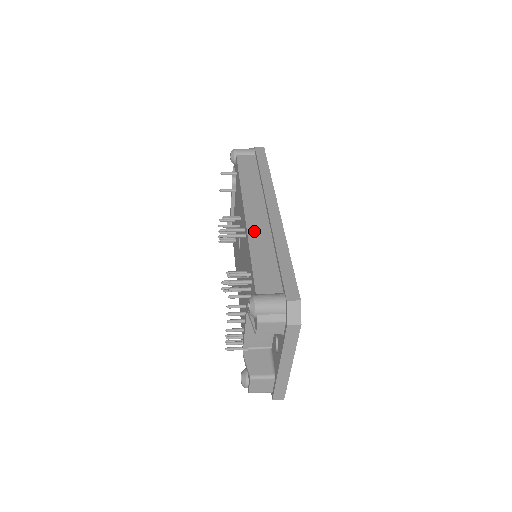
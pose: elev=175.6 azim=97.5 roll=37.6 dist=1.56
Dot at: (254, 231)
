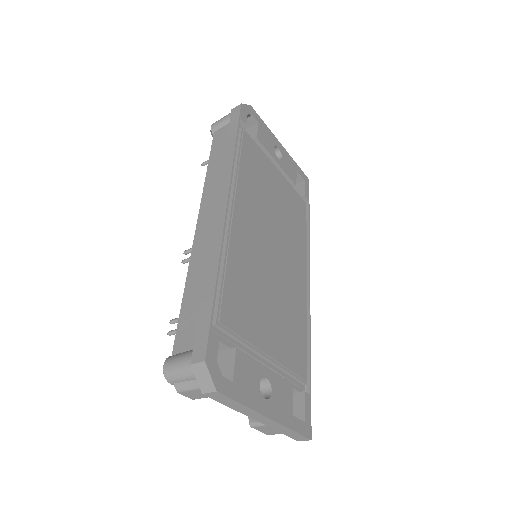
Dot at: (197, 251)
